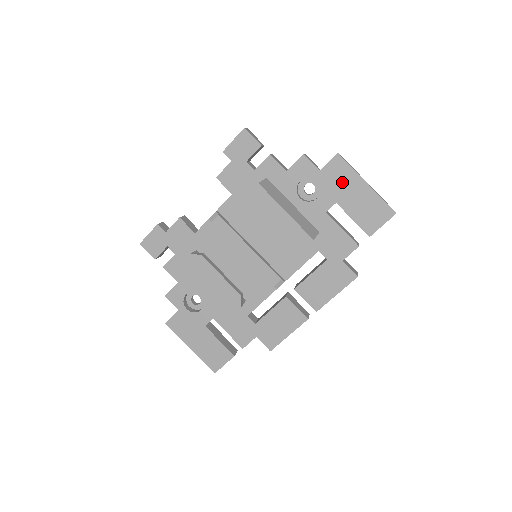
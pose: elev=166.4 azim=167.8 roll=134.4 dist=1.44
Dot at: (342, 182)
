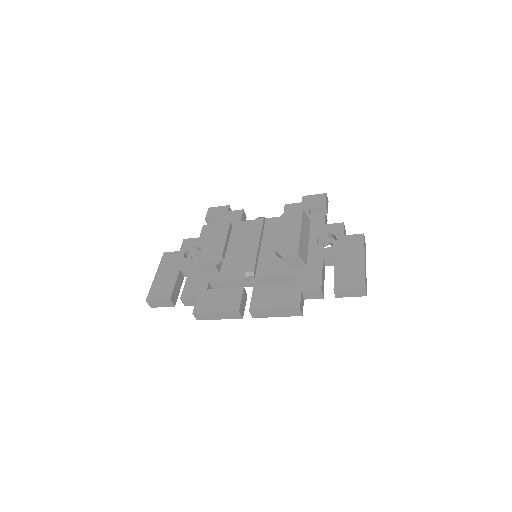
Dot at: (350, 249)
